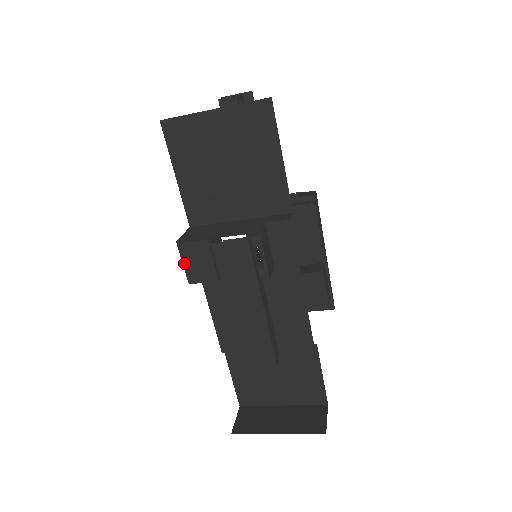
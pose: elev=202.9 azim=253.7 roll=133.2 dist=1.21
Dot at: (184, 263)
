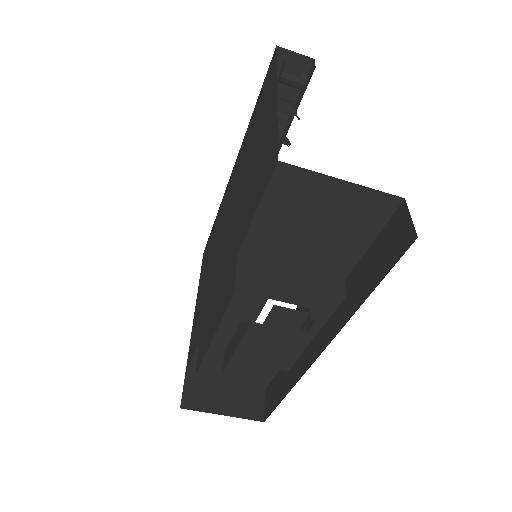
Dot at: (229, 303)
